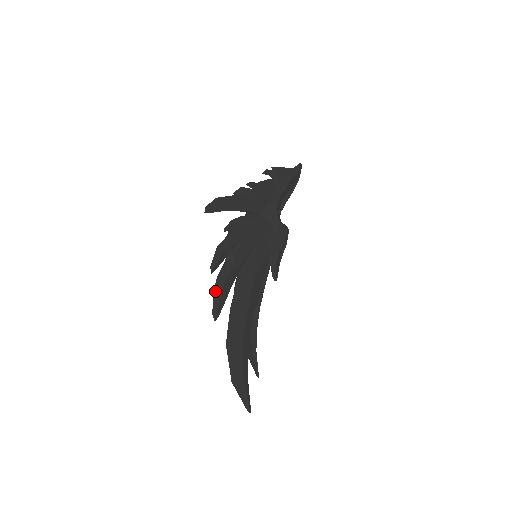
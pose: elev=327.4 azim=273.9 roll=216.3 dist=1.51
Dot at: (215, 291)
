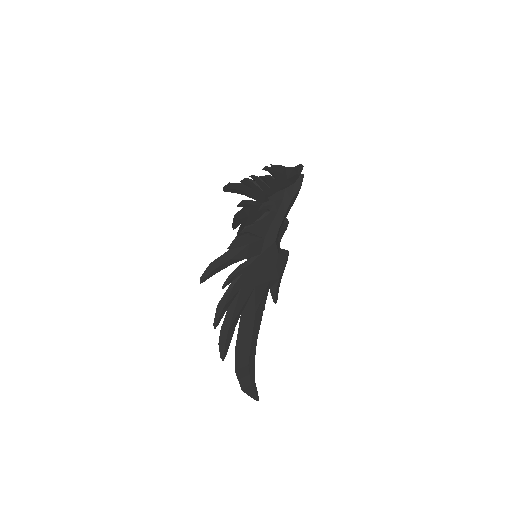
Dot at: (220, 340)
